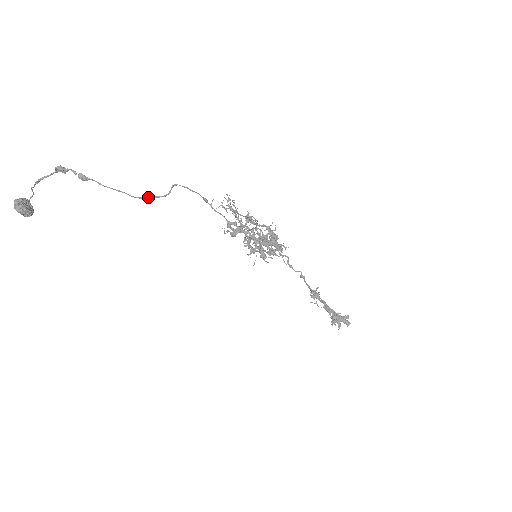
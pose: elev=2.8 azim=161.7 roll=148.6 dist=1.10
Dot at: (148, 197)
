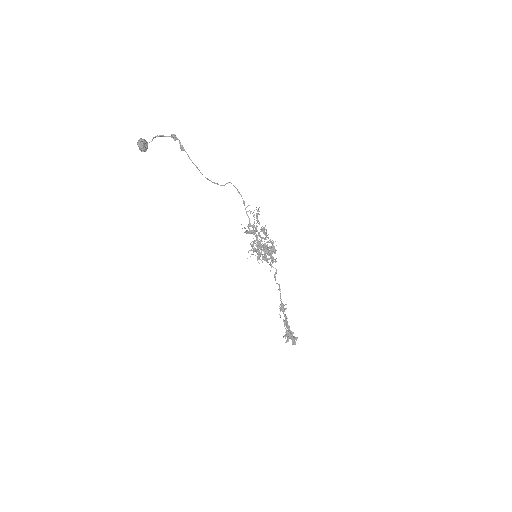
Dot at: occluded
